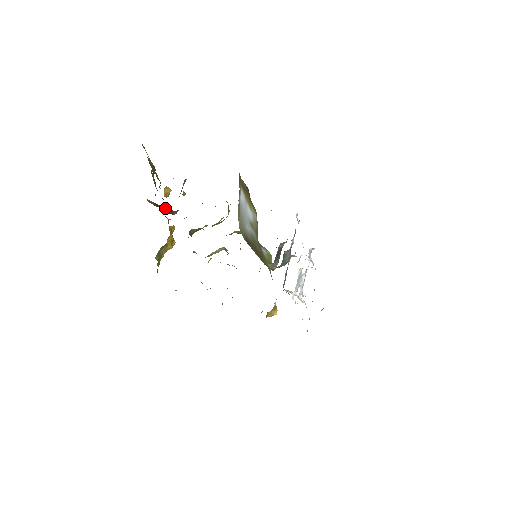
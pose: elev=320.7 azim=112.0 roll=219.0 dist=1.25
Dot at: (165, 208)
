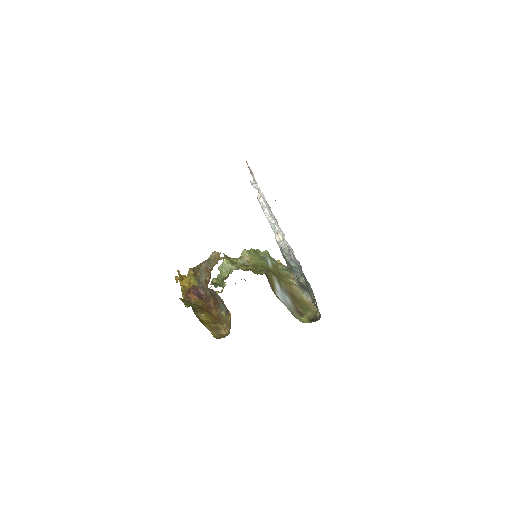
Dot at: (193, 294)
